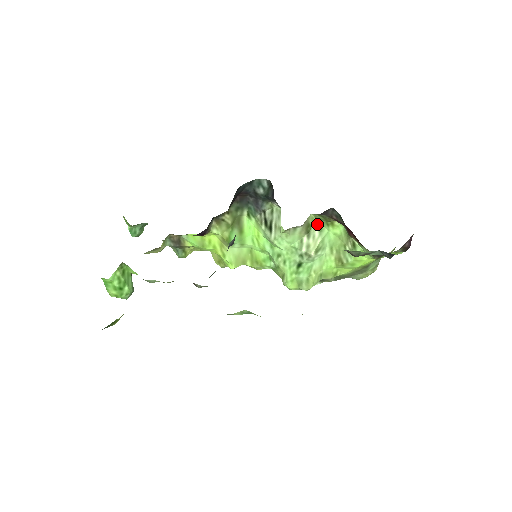
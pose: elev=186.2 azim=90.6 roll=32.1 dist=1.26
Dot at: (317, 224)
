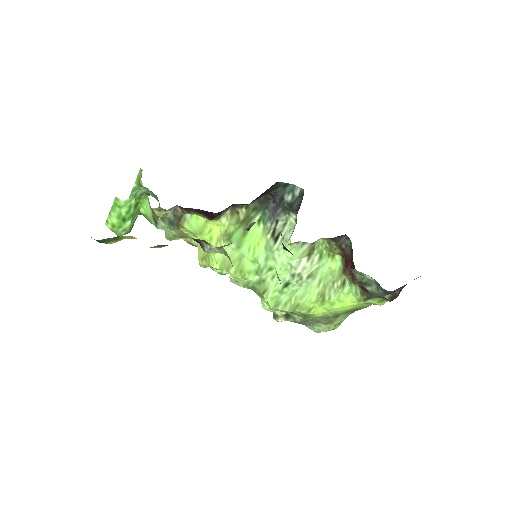
Dot at: (319, 251)
